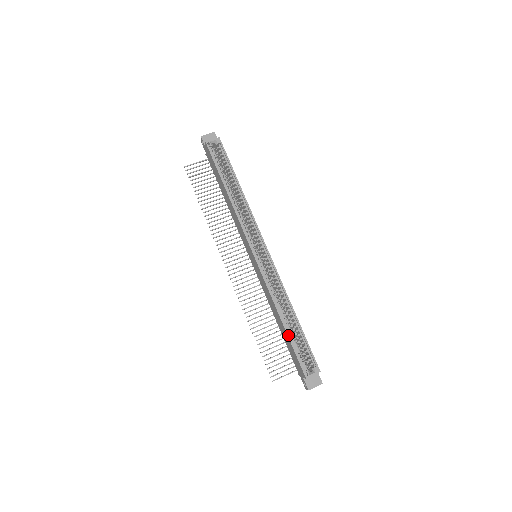
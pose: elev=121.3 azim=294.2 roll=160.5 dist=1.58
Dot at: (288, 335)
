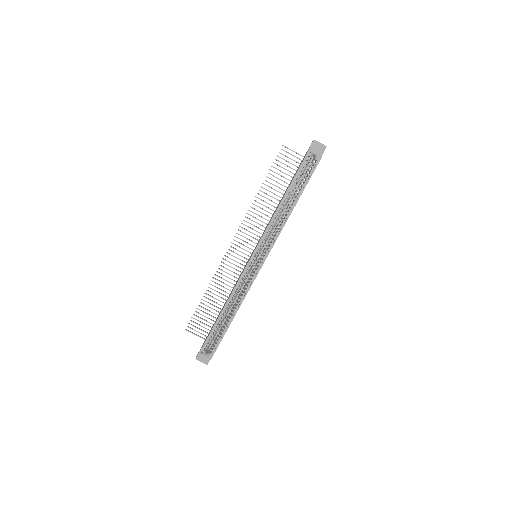
Dot at: (216, 322)
